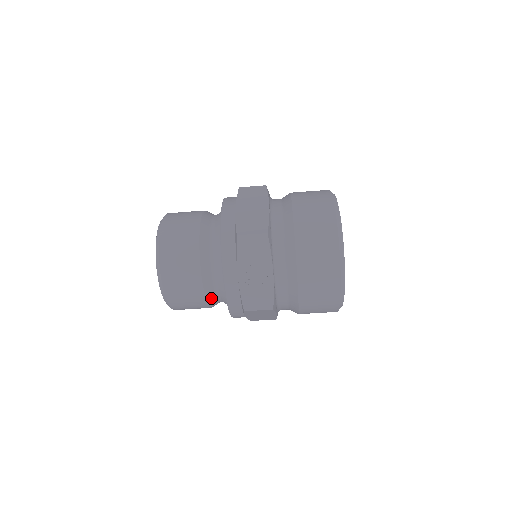
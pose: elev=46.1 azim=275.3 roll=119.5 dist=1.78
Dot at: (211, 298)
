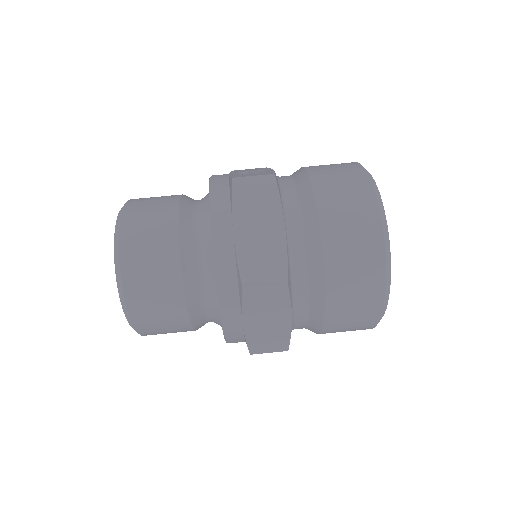
Dot at: (186, 220)
